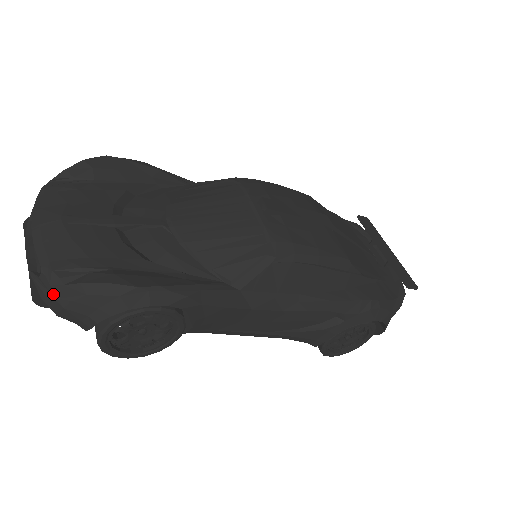
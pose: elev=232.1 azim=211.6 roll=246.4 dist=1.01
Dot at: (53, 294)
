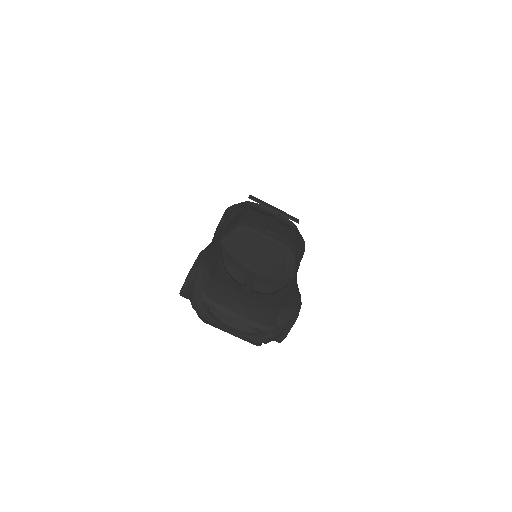
Dot at: (266, 336)
